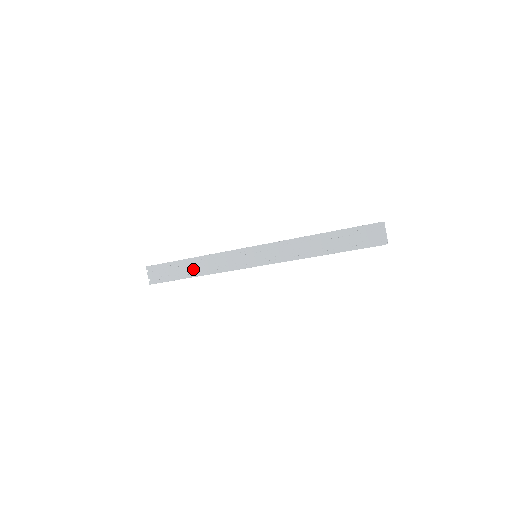
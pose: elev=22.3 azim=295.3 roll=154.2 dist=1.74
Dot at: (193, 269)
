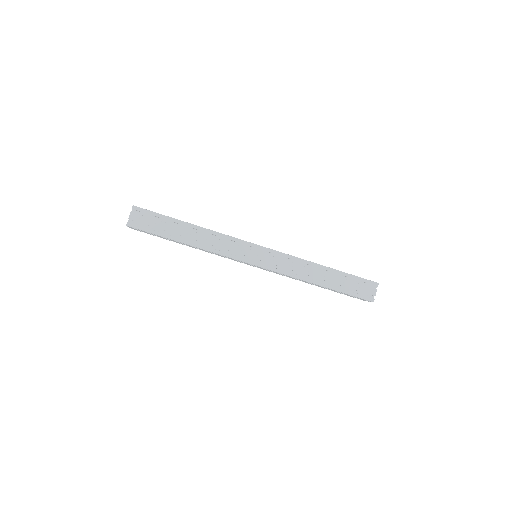
Dot at: (189, 236)
